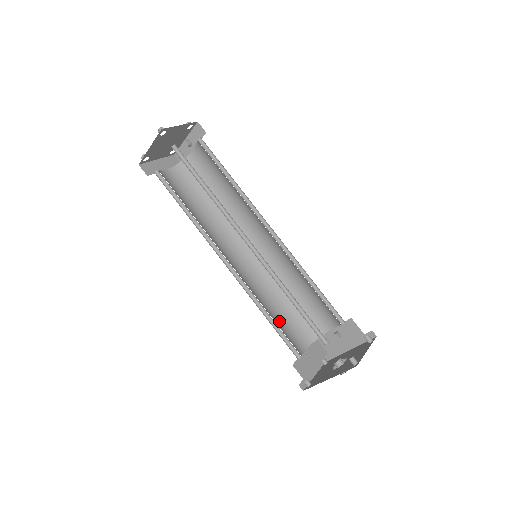
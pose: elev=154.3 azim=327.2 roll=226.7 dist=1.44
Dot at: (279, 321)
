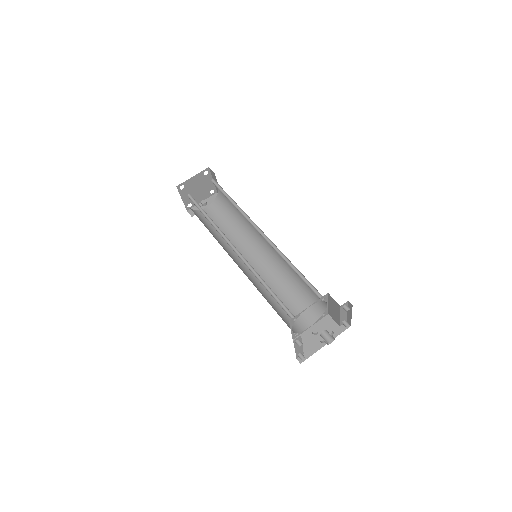
Dot at: occluded
